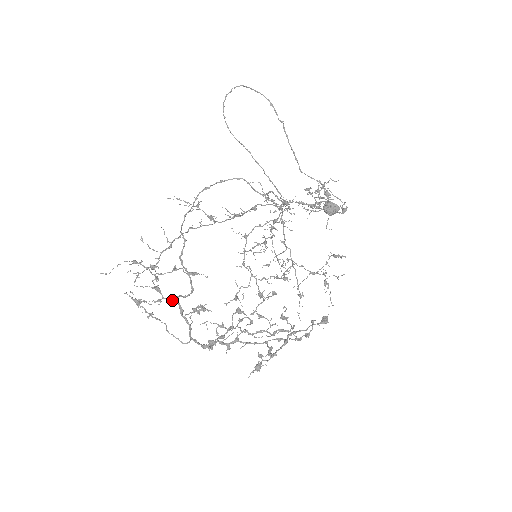
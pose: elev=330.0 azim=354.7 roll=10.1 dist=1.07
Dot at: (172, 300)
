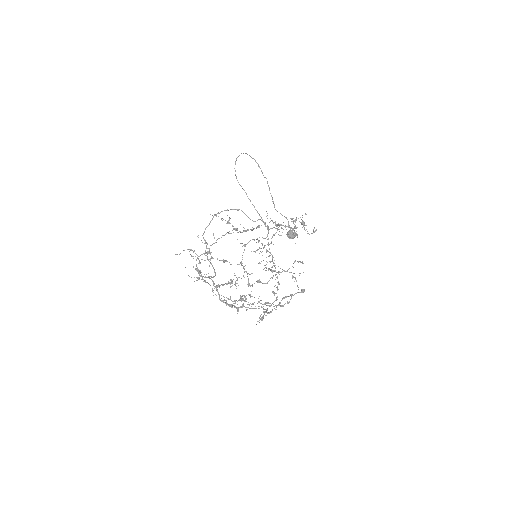
Dot at: occluded
